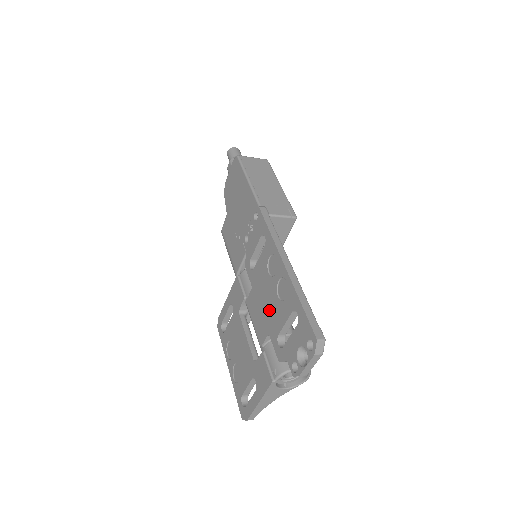
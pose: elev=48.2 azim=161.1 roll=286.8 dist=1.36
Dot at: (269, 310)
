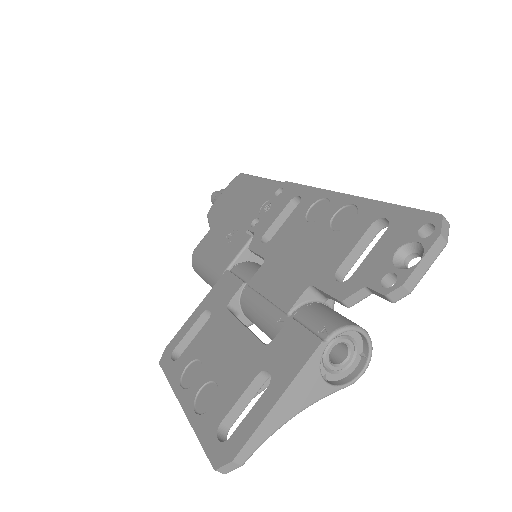
Dot at: (311, 256)
